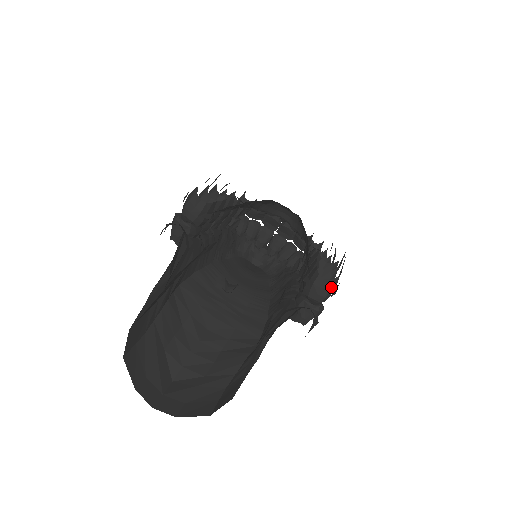
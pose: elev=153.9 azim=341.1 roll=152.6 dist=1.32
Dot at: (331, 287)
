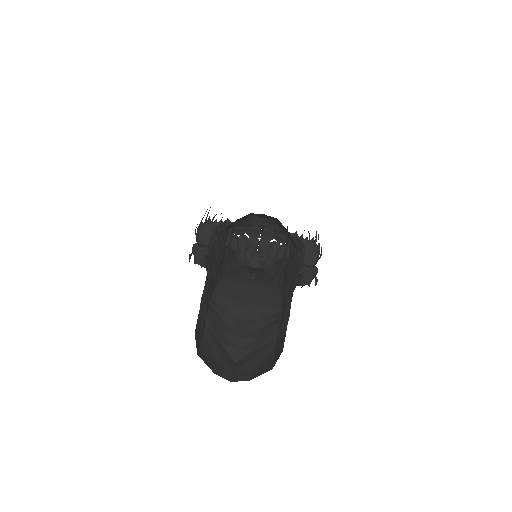
Dot at: (317, 252)
